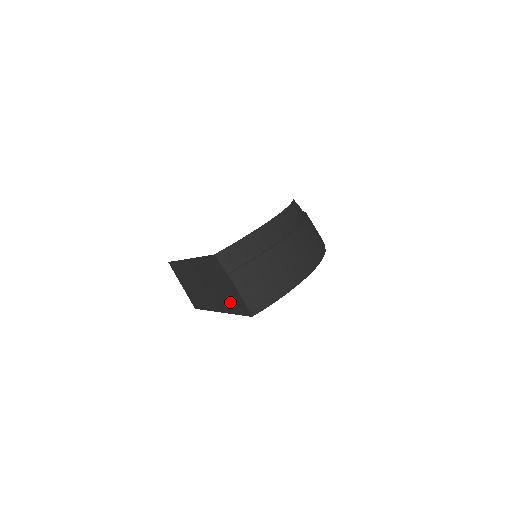
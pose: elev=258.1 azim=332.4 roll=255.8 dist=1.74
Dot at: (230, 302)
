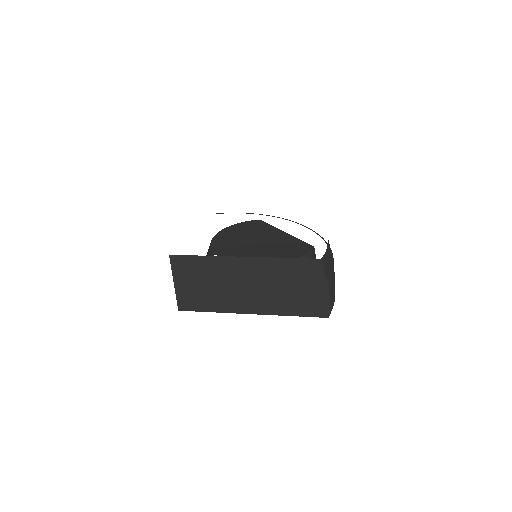
Dot at: (296, 304)
